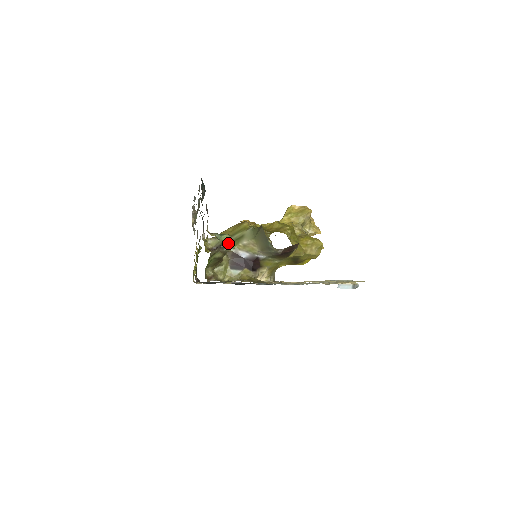
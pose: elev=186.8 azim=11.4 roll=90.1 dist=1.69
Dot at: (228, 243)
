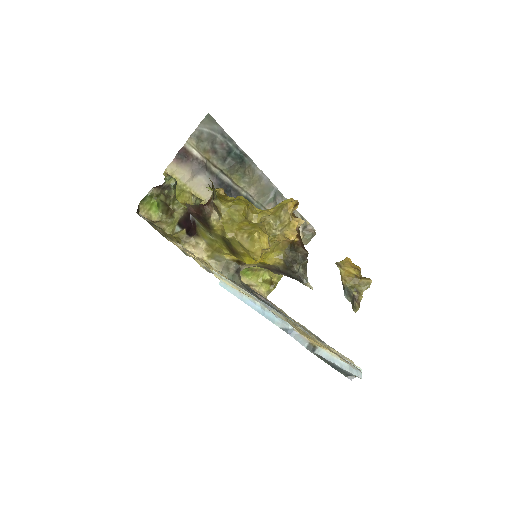
Dot at: (168, 186)
